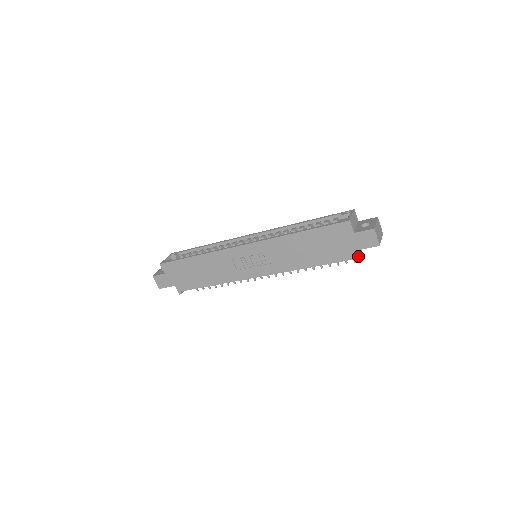
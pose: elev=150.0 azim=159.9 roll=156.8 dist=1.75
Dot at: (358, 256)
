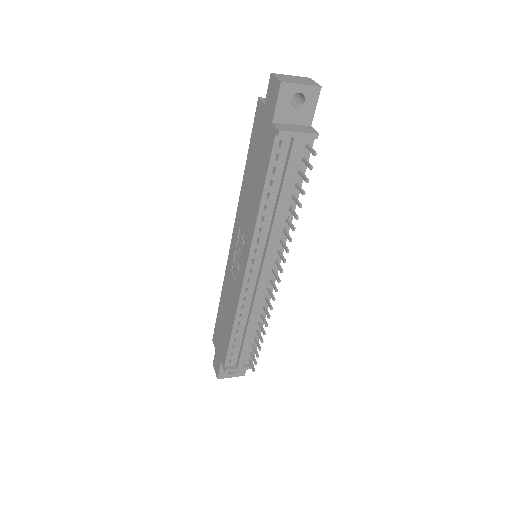
Dot at: (289, 130)
